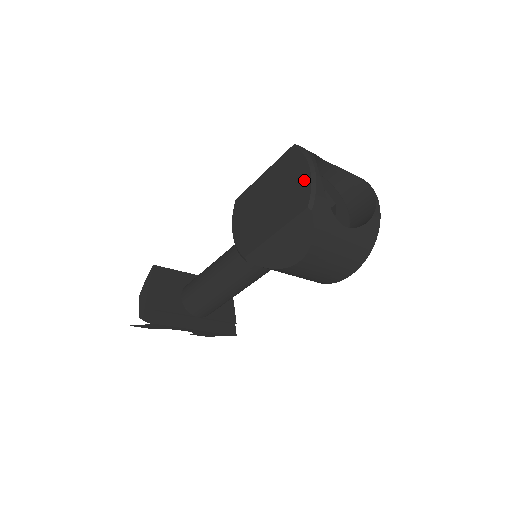
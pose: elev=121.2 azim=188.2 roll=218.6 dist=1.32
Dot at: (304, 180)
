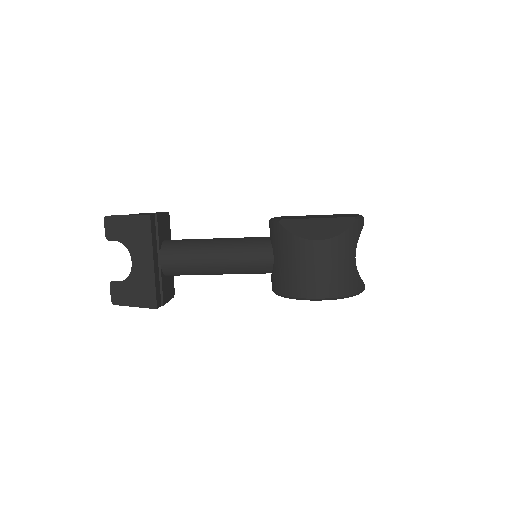
Dot at: (355, 215)
